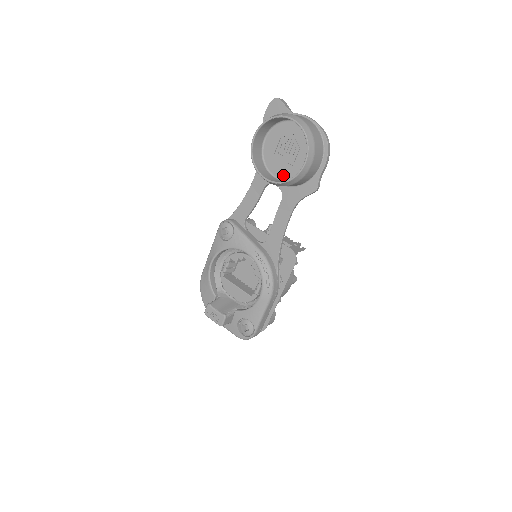
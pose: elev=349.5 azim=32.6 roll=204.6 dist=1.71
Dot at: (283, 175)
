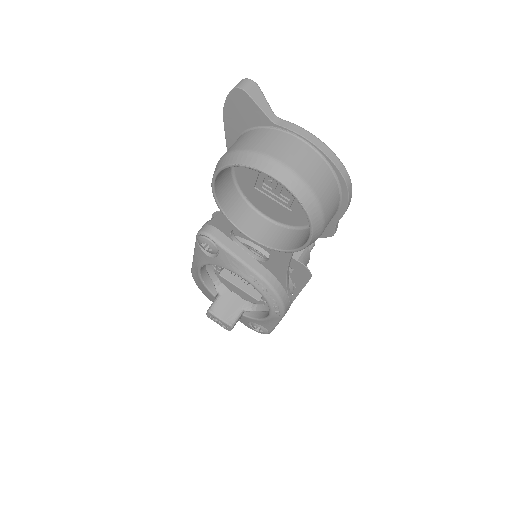
Dot at: (275, 216)
